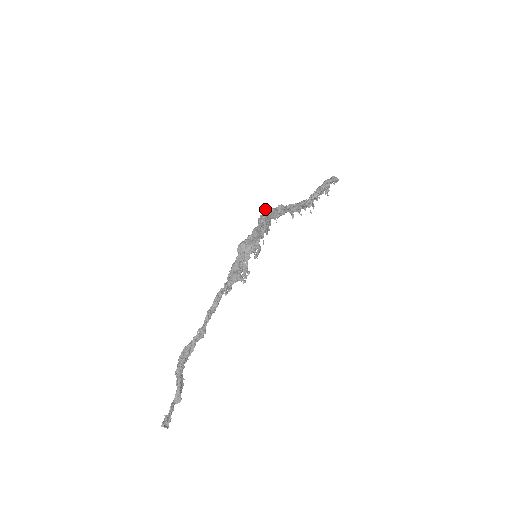
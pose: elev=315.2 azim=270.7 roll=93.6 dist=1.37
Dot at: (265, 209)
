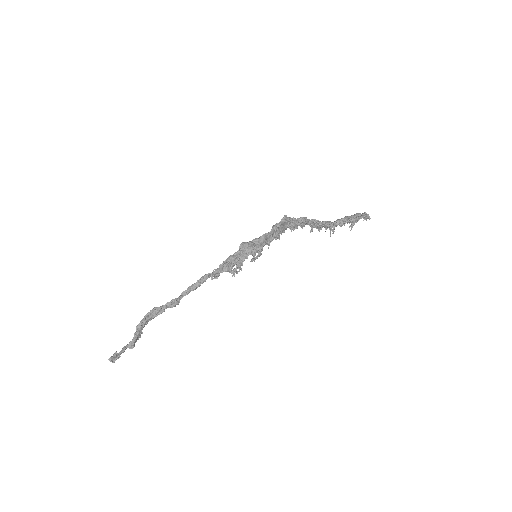
Dot at: (285, 217)
